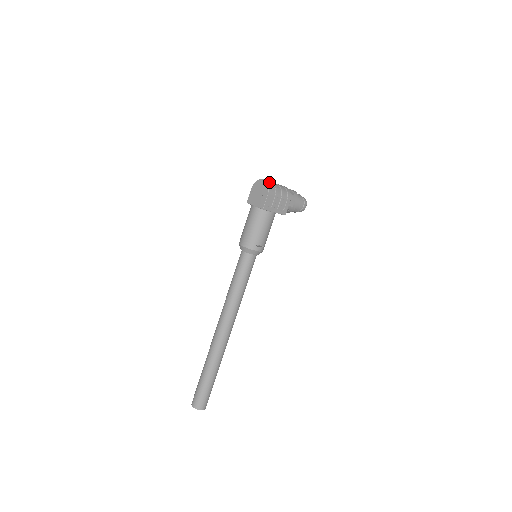
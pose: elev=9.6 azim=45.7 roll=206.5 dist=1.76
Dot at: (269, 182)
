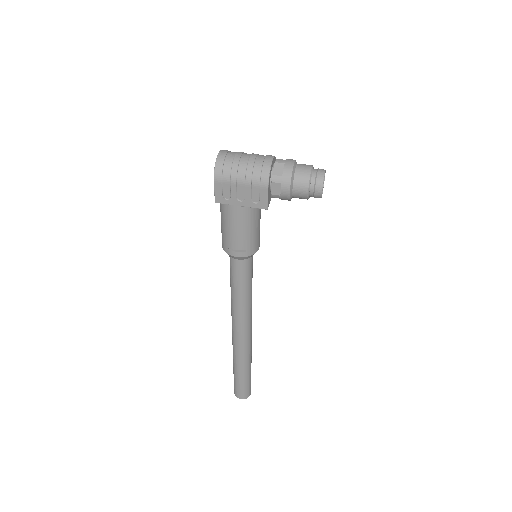
Dot at: (223, 158)
